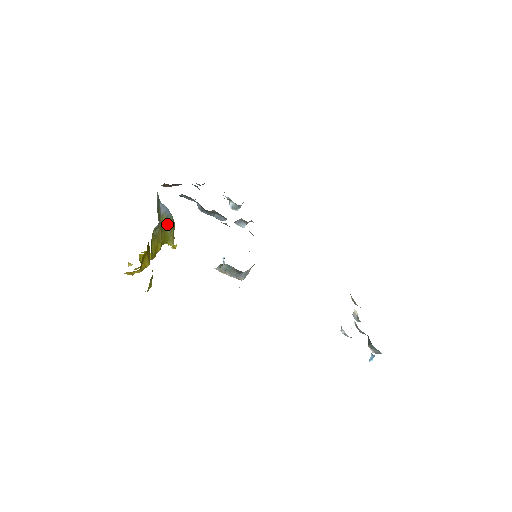
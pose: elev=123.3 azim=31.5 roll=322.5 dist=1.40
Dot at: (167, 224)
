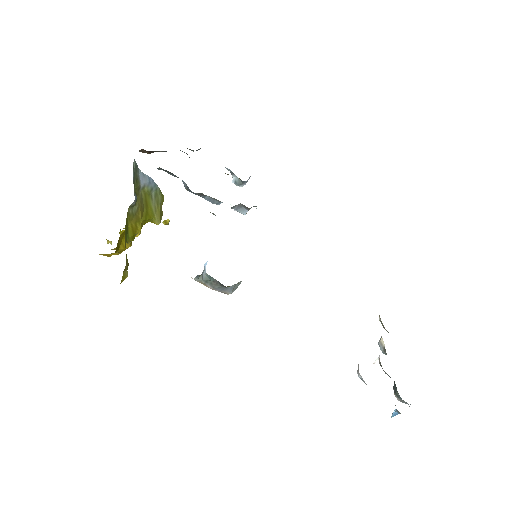
Dot at: (151, 198)
